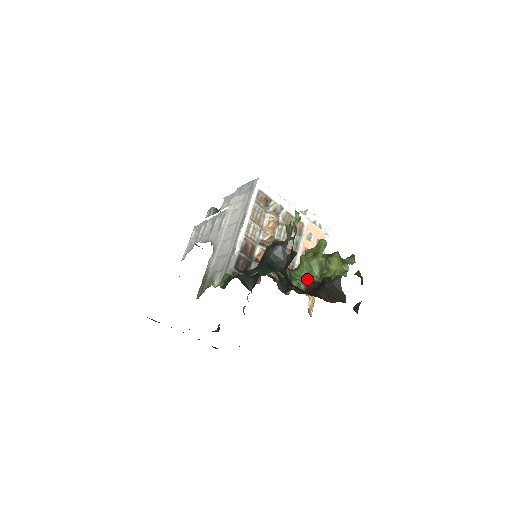
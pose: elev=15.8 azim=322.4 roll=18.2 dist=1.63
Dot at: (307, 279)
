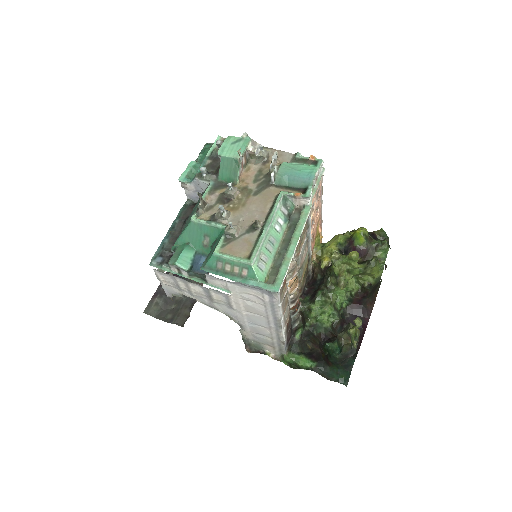
Dot at: (346, 292)
